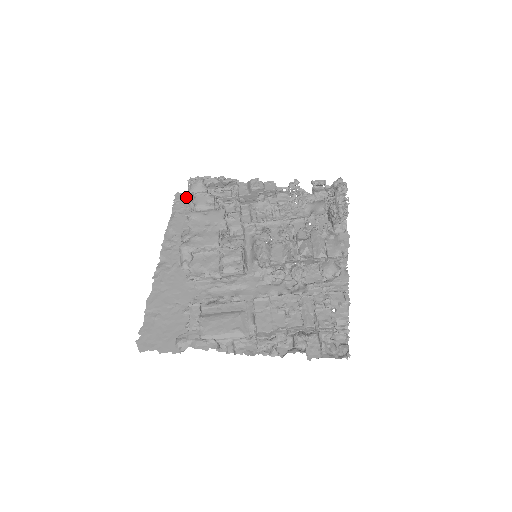
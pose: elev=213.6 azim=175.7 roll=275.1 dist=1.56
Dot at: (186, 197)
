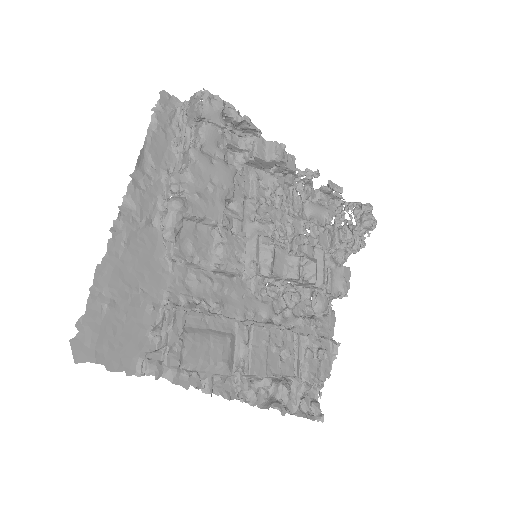
Dot at: (176, 107)
